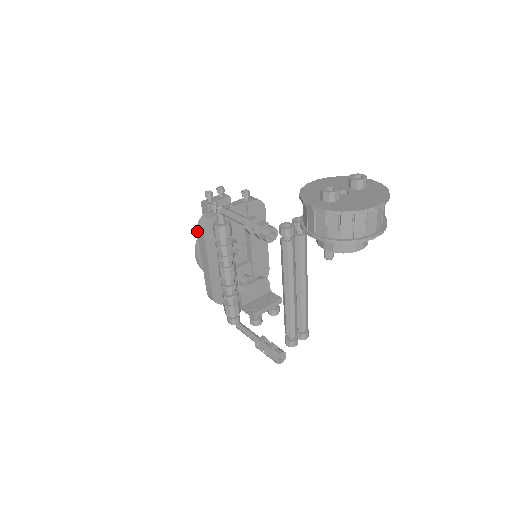
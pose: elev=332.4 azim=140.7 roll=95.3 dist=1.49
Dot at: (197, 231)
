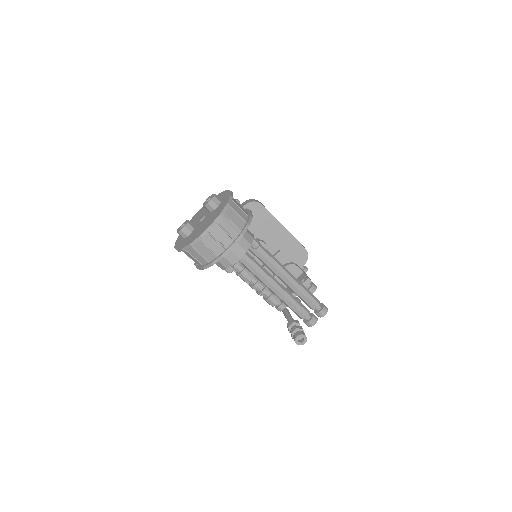
Dot at: occluded
